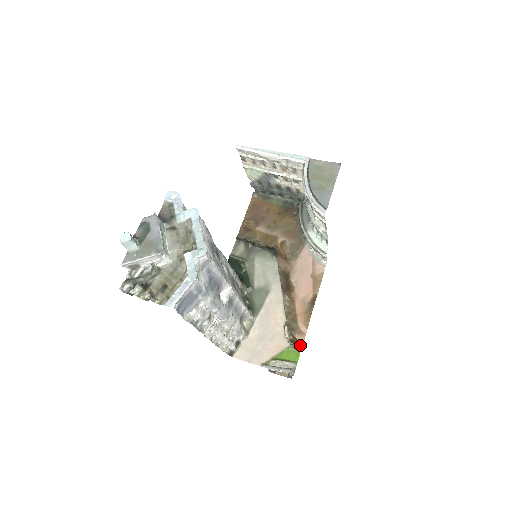
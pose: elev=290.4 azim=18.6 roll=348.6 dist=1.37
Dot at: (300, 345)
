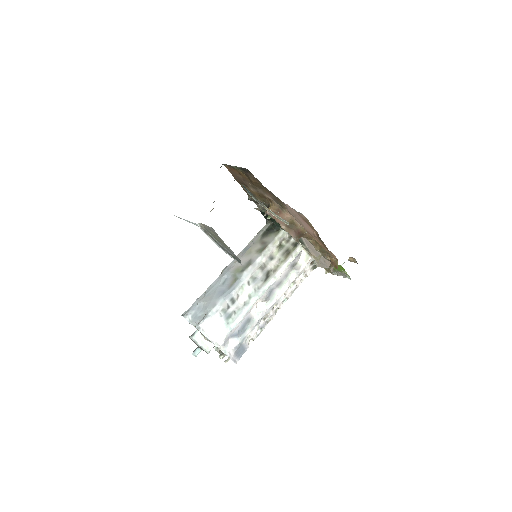
Dot at: (336, 266)
